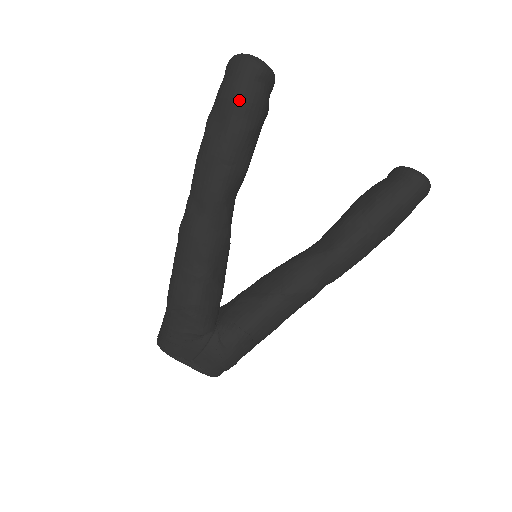
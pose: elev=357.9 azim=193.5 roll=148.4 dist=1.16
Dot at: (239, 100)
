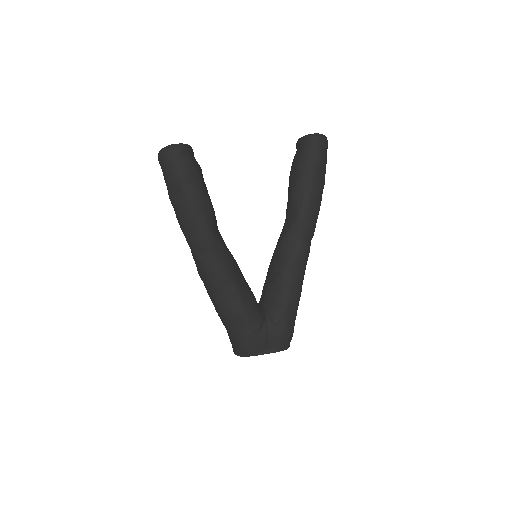
Dot at: (181, 175)
